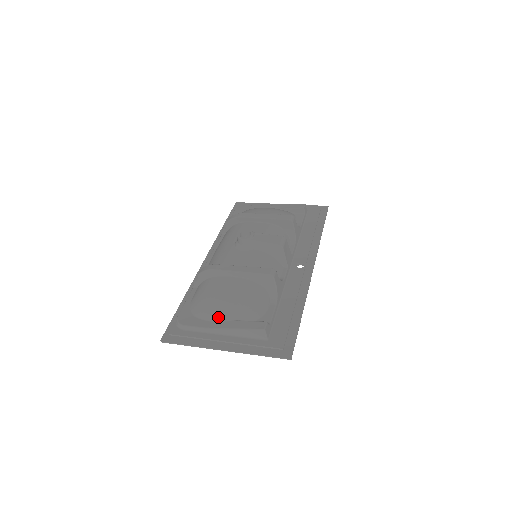
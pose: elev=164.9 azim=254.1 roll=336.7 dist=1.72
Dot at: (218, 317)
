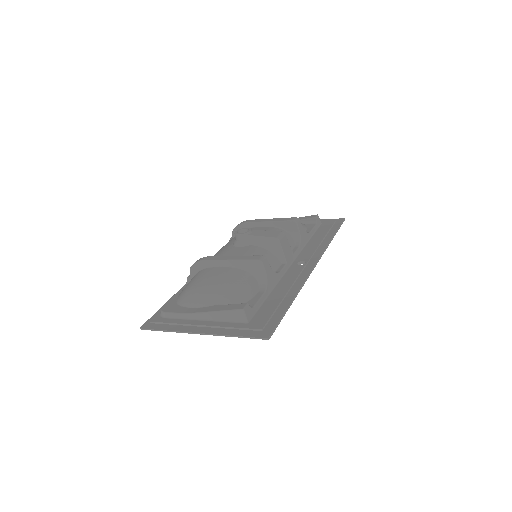
Dot at: (200, 303)
